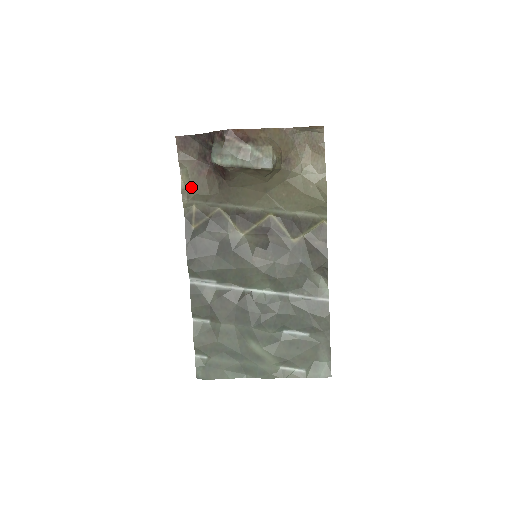
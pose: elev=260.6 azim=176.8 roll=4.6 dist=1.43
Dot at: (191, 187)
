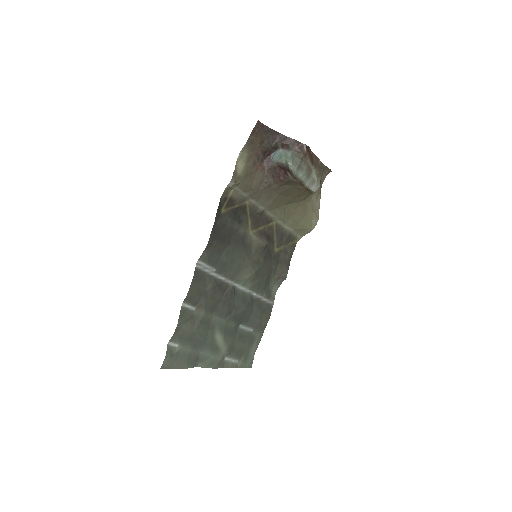
Dot at: (243, 173)
